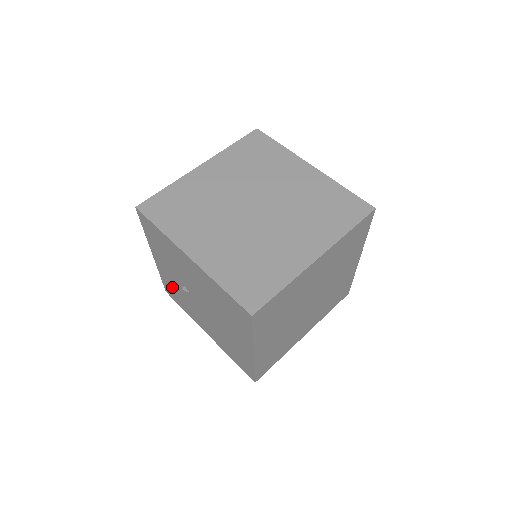
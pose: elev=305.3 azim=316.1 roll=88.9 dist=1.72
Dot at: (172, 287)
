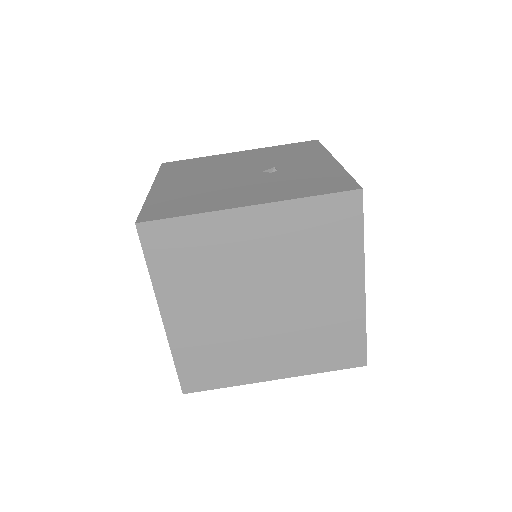
Dot at: occluded
